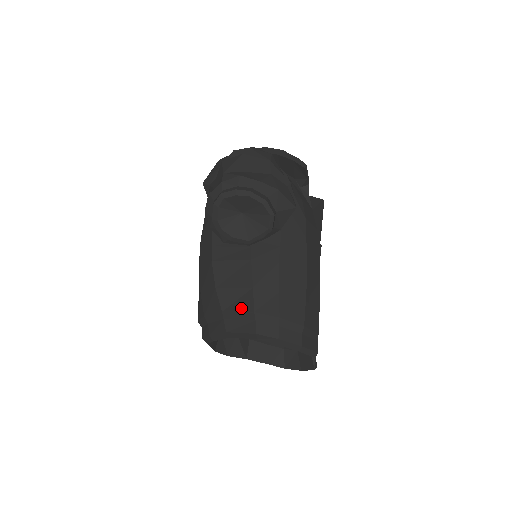
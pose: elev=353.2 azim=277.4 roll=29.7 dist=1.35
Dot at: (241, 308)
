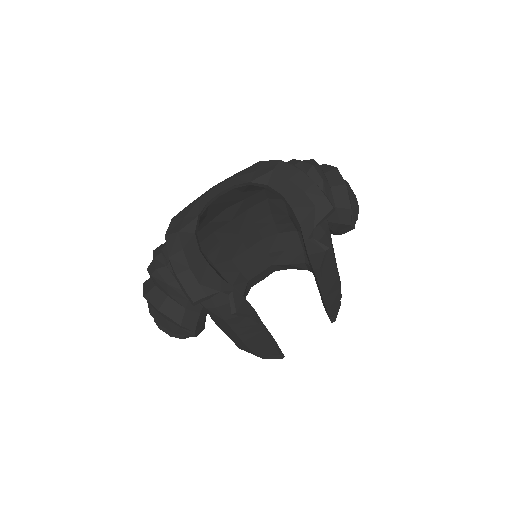
Dot at: occluded
